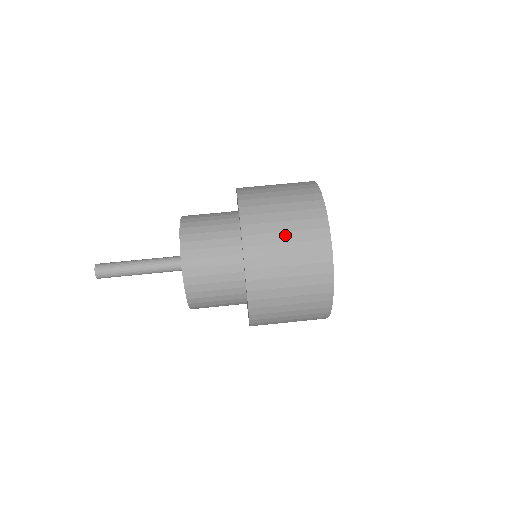
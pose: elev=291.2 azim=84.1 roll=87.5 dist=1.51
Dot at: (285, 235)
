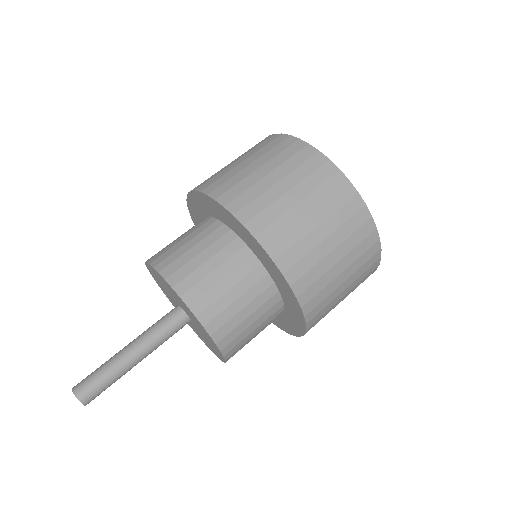
Dot at: (327, 243)
